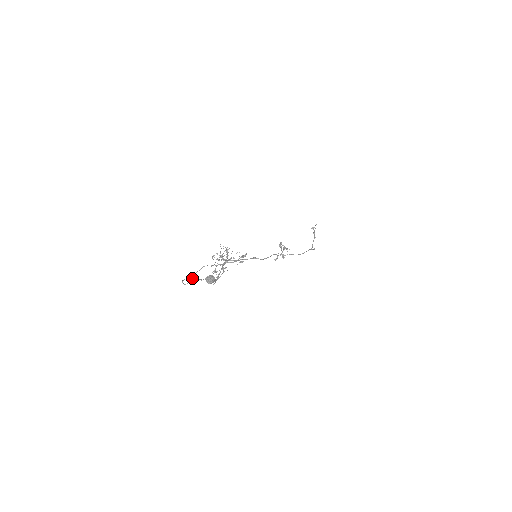
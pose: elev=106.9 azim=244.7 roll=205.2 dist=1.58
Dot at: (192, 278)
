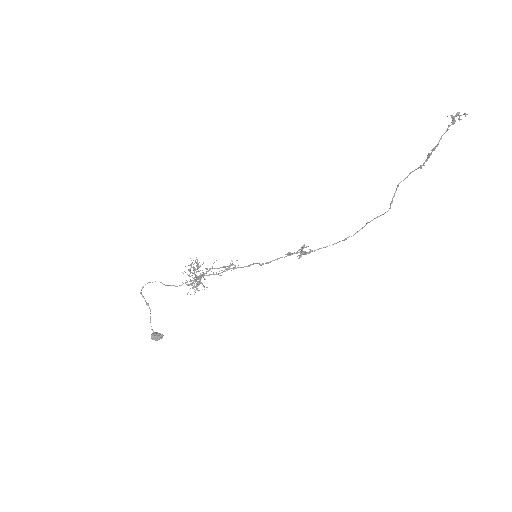
Dot at: (147, 305)
